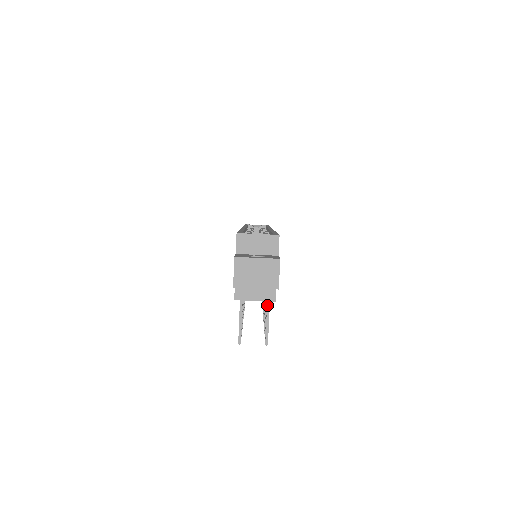
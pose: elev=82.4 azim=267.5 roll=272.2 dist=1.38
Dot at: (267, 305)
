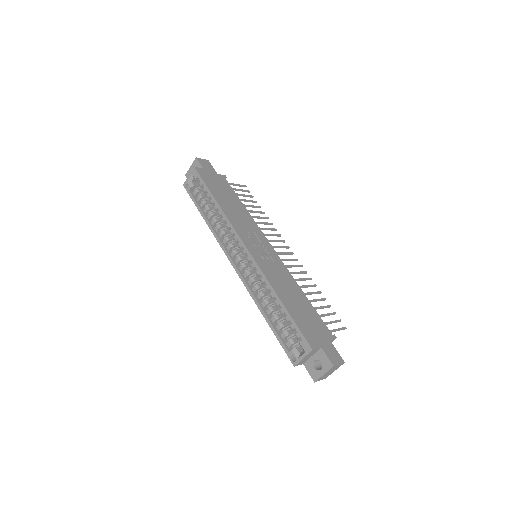
Dot at: occluded
